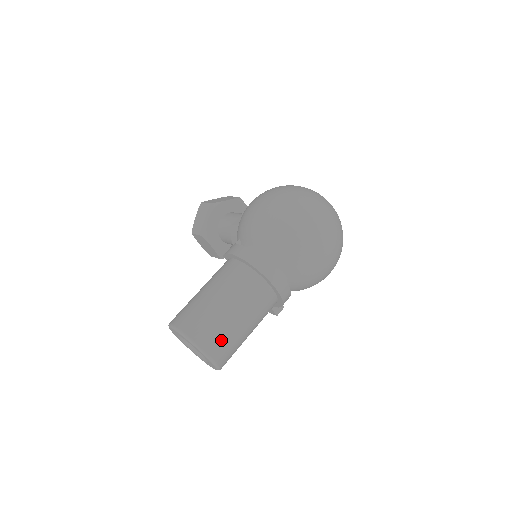
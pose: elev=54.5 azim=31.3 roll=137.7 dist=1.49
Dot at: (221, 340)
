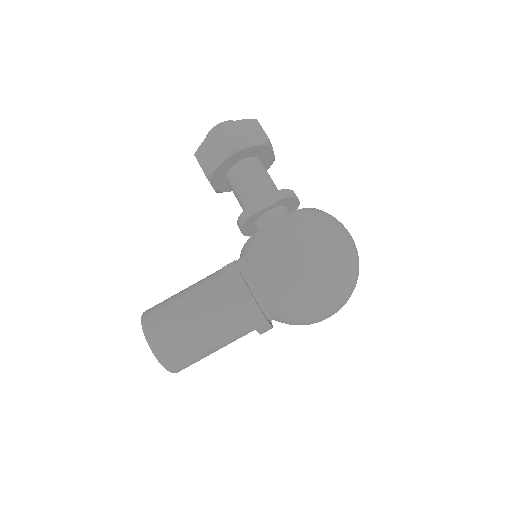
Dot at: (190, 364)
